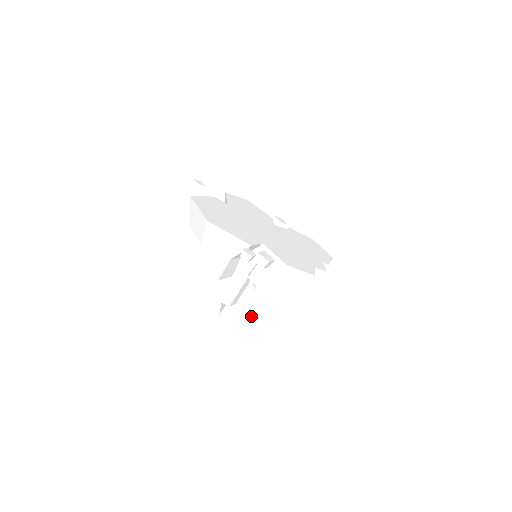
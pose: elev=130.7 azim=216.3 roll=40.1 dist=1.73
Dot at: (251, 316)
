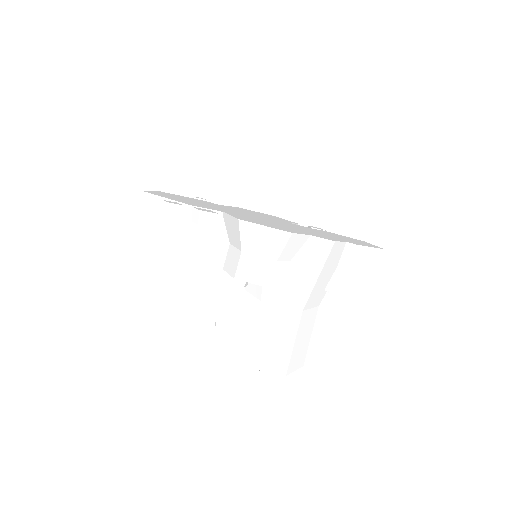
Dot at: (250, 334)
